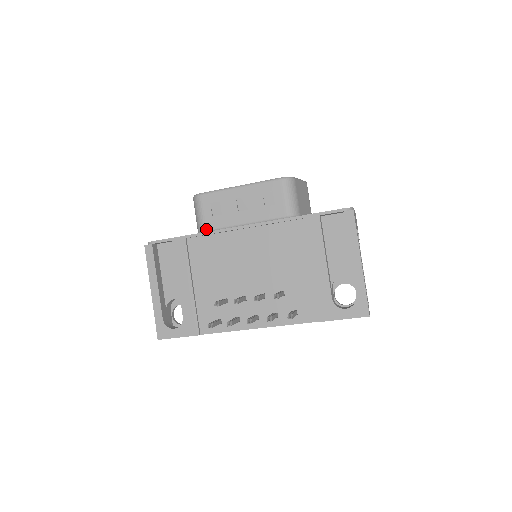
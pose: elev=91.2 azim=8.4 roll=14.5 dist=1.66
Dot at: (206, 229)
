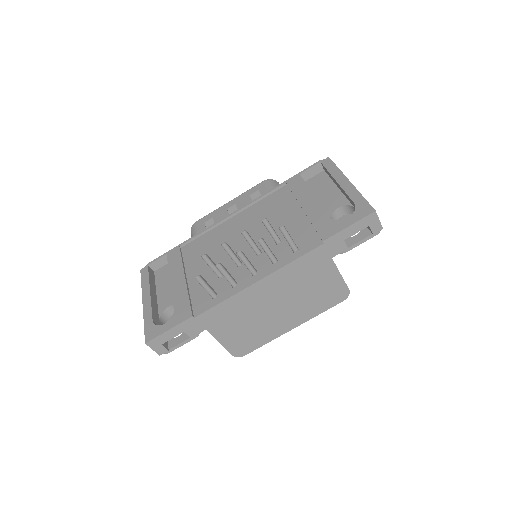
Dot at: occluded
